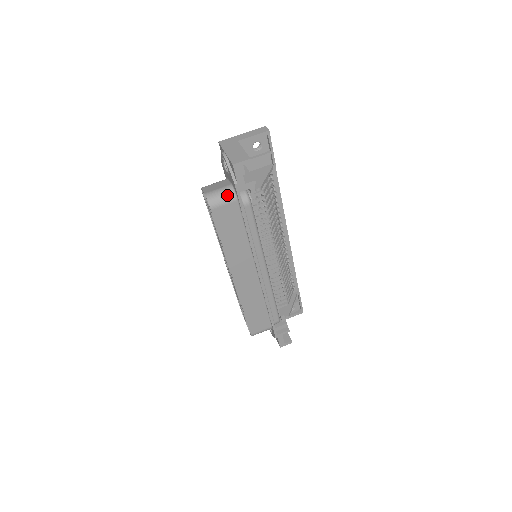
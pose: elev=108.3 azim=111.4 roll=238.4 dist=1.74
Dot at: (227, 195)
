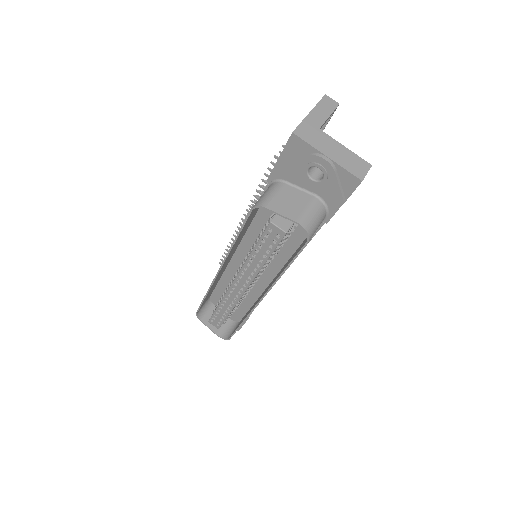
Dot at: (321, 215)
